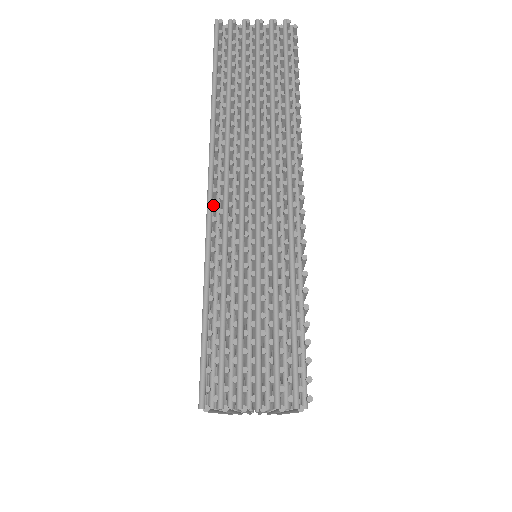
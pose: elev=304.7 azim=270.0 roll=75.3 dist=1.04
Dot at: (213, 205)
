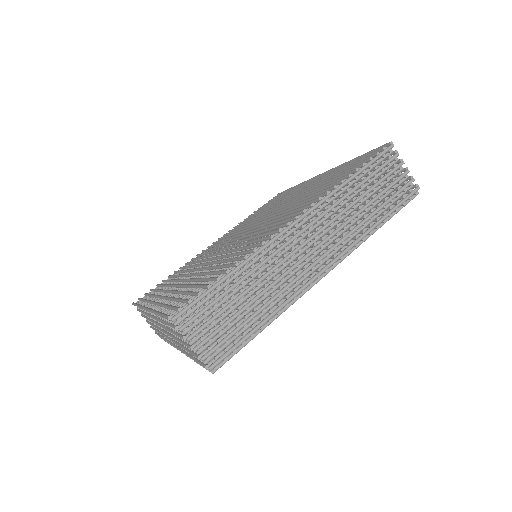
Dot at: occluded
